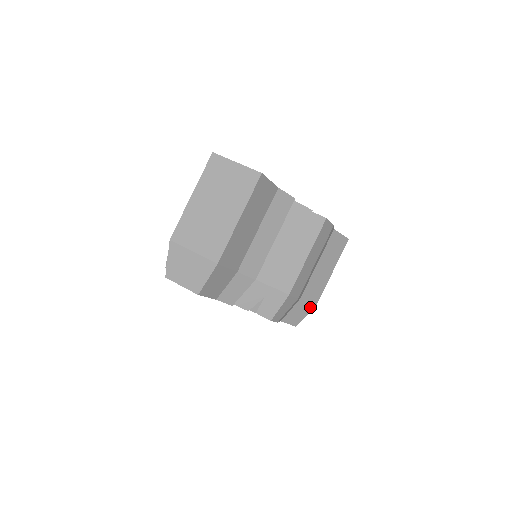
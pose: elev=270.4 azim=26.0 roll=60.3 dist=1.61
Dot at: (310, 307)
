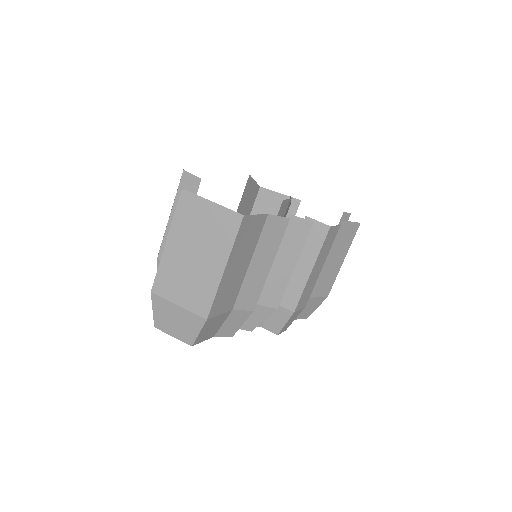
Dot at: (321, 300)
